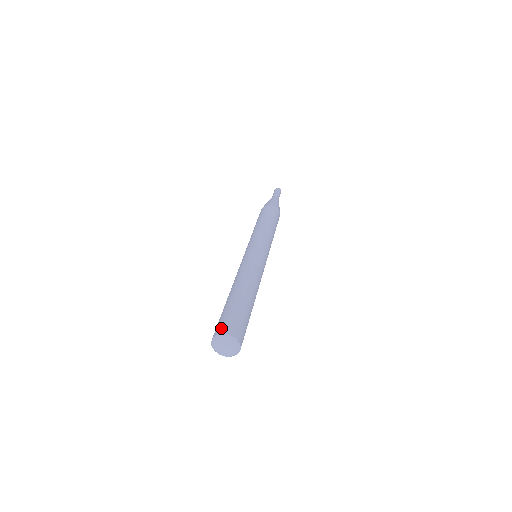
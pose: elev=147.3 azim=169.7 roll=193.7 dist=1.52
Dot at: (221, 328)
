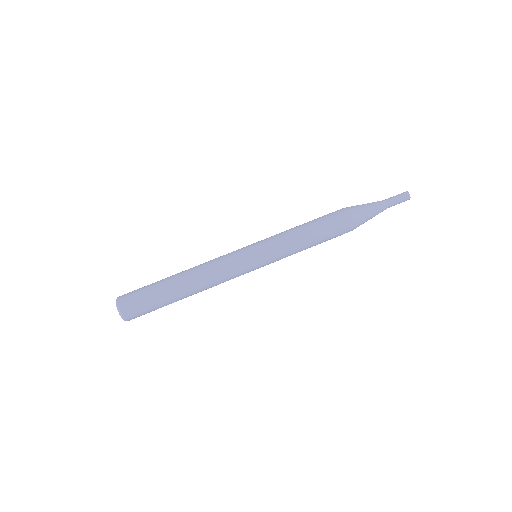
Dot at: (125, 299)
